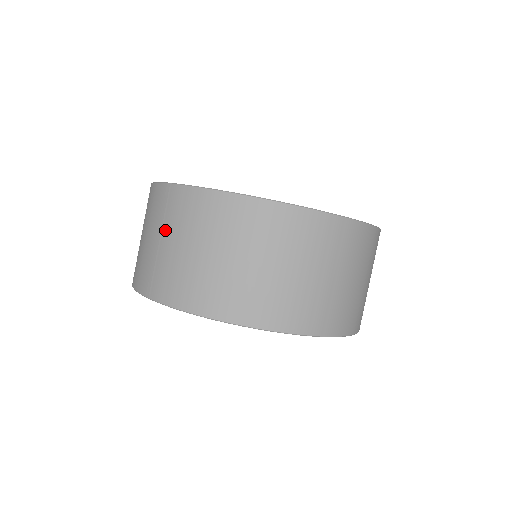
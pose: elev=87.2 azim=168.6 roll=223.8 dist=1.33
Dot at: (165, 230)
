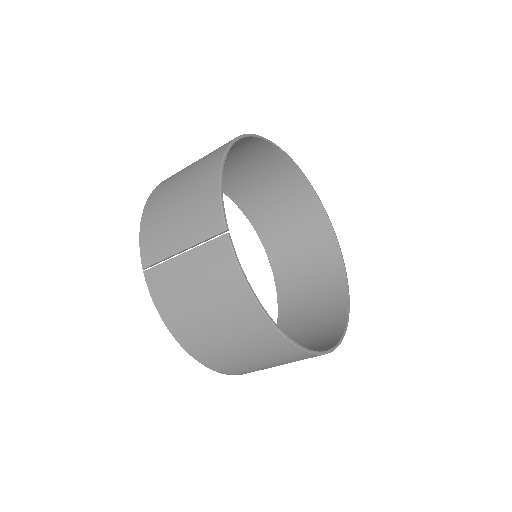
Dot at: (192, 254)
